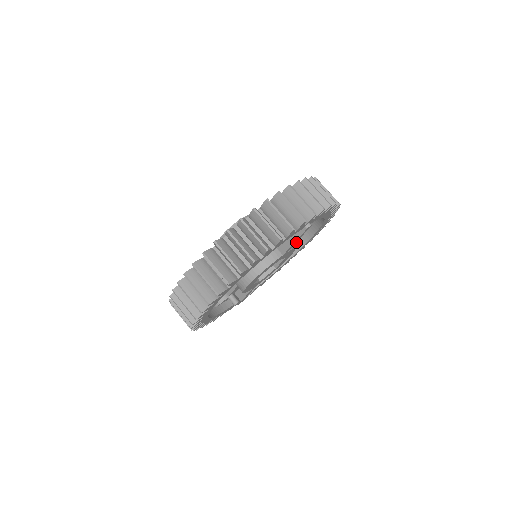
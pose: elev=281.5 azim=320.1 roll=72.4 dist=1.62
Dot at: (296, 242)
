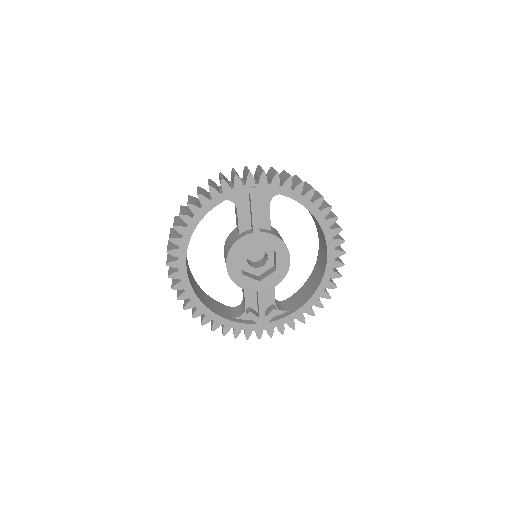
Dot at: (323, 265)
